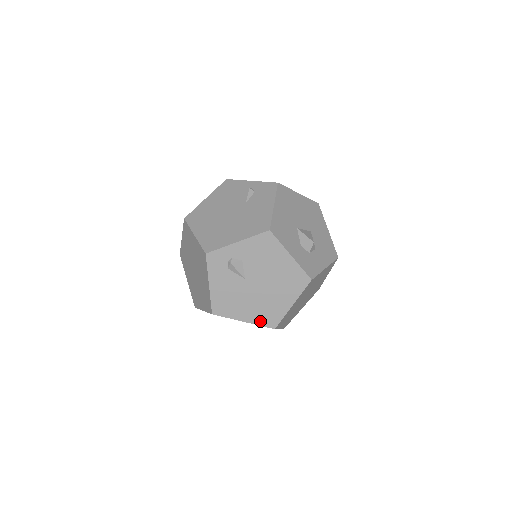
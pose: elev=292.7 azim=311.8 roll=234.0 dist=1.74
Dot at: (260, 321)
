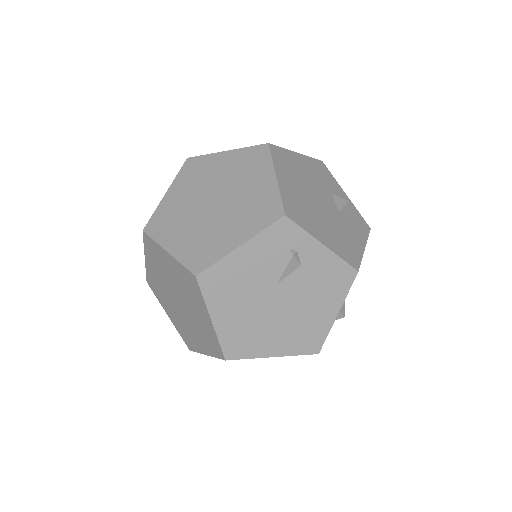
Dot at: (226, 338)
